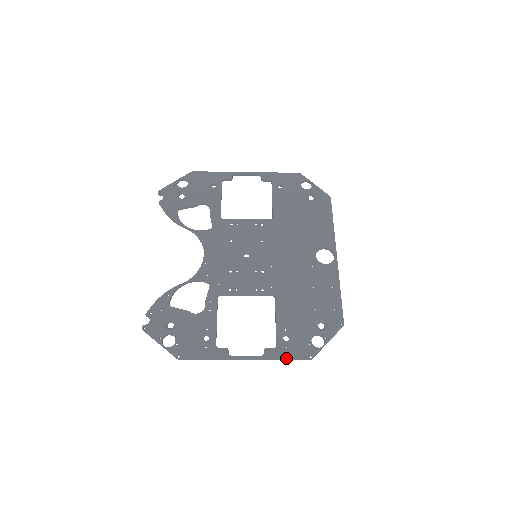
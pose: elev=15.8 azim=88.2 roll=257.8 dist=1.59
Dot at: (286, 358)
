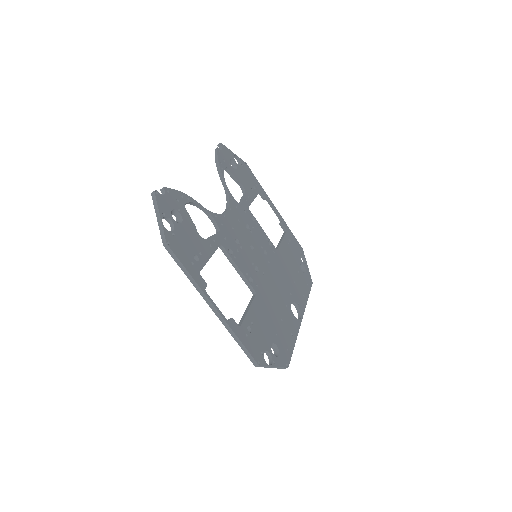
Dot at: (242, 343)
